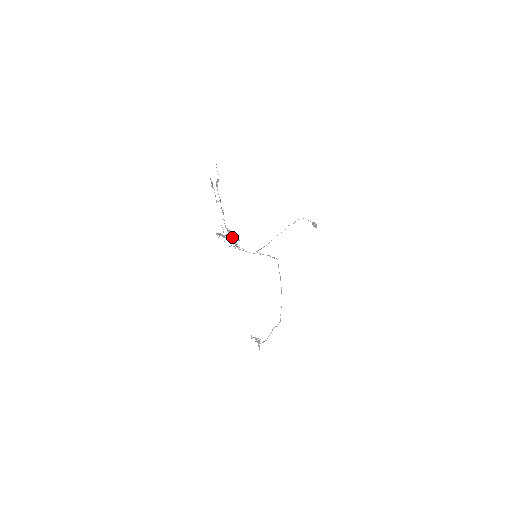
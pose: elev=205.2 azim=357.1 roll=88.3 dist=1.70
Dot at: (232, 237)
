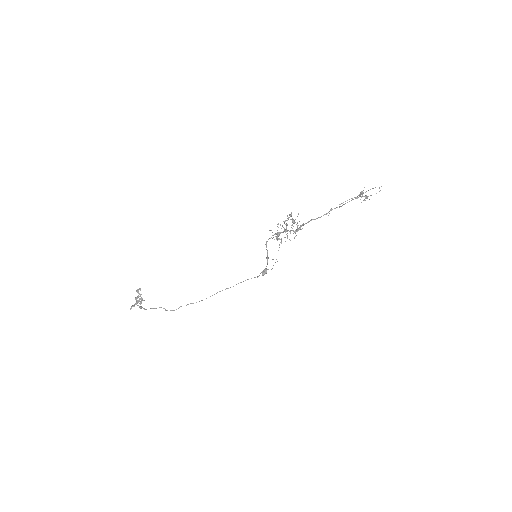
Dot at: occluded
